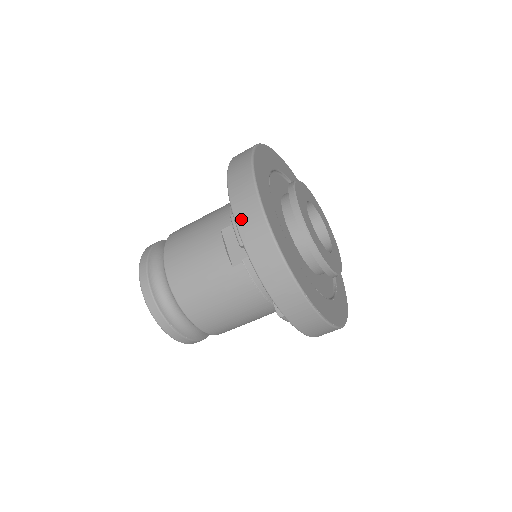
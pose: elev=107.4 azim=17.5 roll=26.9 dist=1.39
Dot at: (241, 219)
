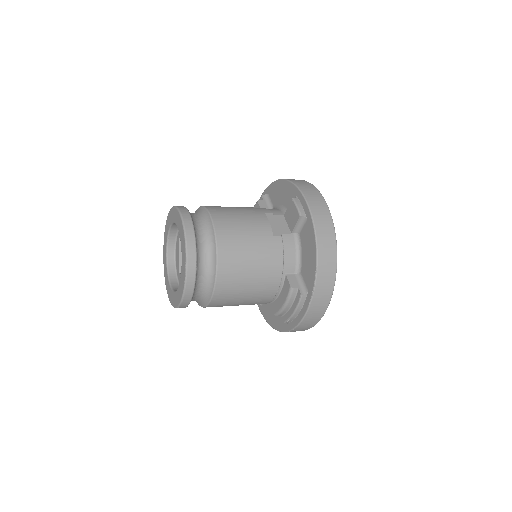
Dot at: (310, 198)
